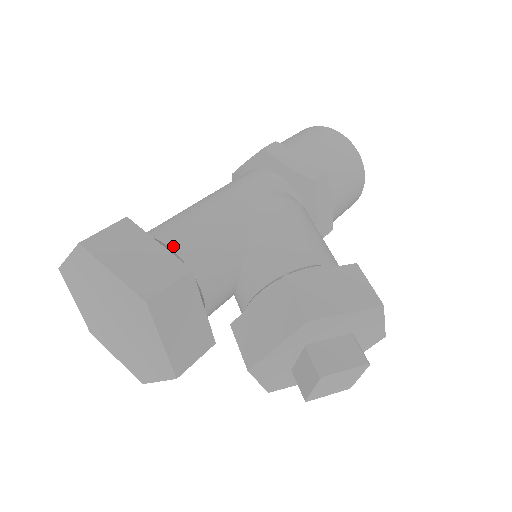
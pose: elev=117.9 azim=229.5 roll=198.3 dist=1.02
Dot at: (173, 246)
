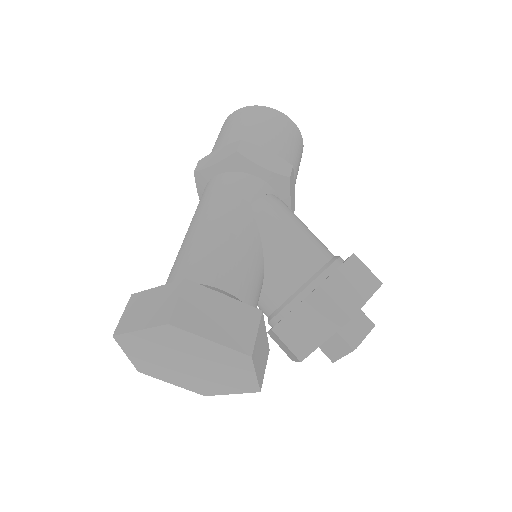
Dot at: (224, 288)
